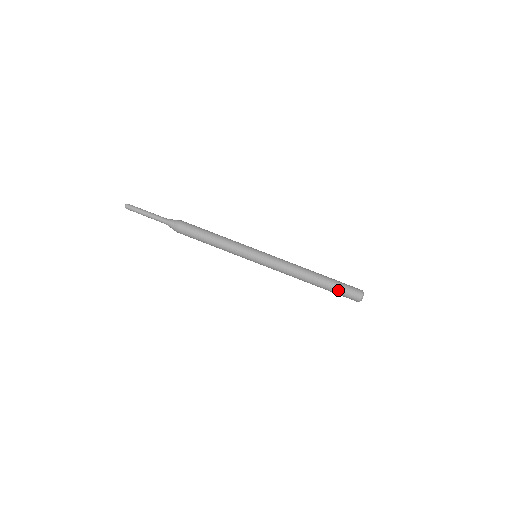
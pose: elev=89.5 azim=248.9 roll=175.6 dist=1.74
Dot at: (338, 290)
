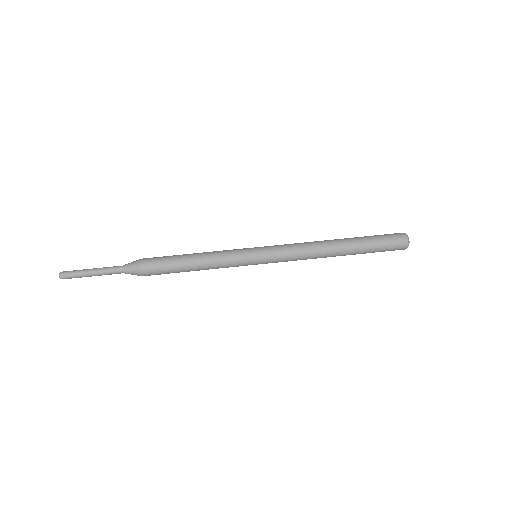
Dot at: (374, 238)
